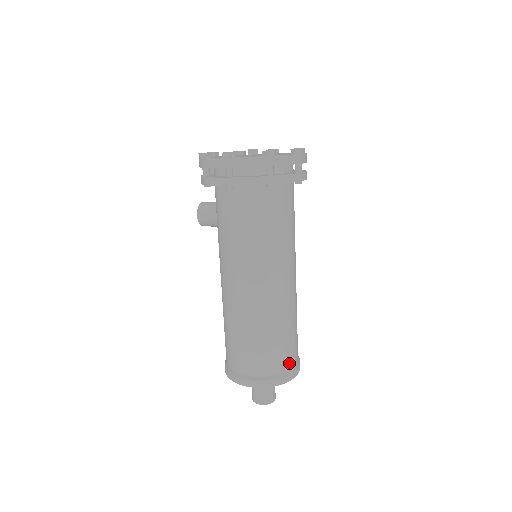
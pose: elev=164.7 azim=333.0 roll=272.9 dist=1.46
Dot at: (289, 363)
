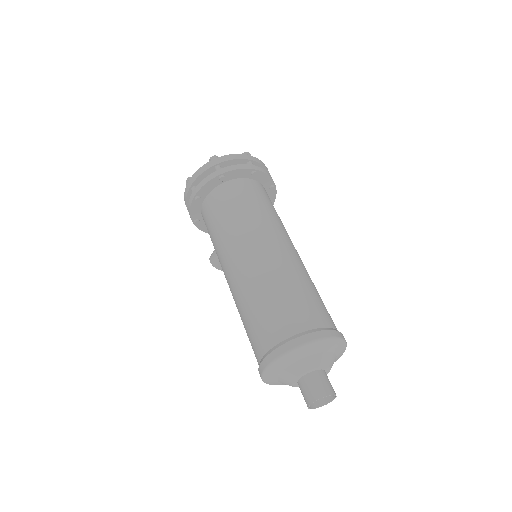
Dot at: (309, 322)
